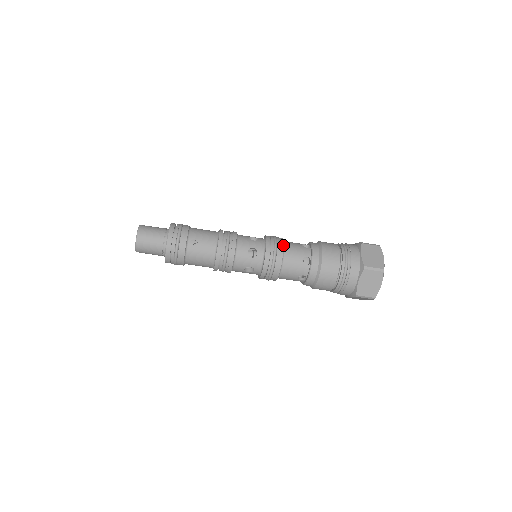
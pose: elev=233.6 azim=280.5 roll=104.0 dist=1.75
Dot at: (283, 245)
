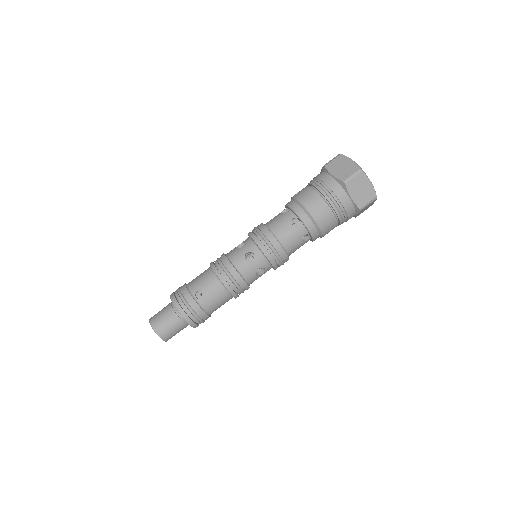
Dot at: (267, 228)
